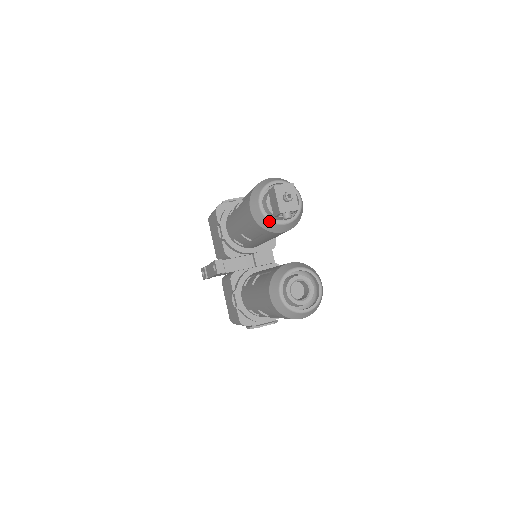
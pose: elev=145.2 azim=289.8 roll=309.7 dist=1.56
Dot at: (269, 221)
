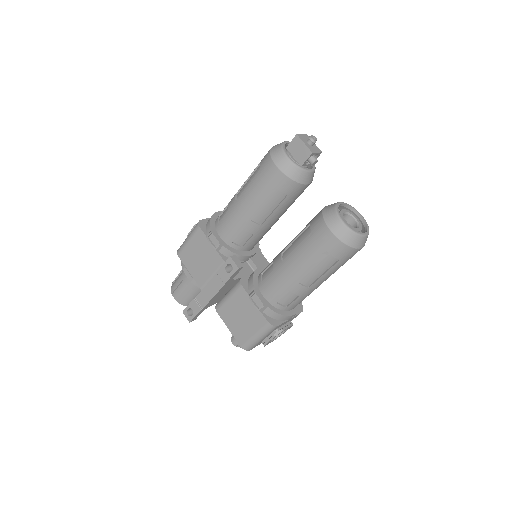
Dot at: (300, 169)
